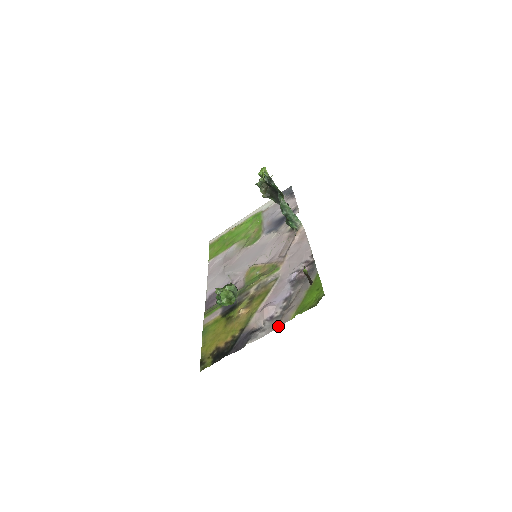
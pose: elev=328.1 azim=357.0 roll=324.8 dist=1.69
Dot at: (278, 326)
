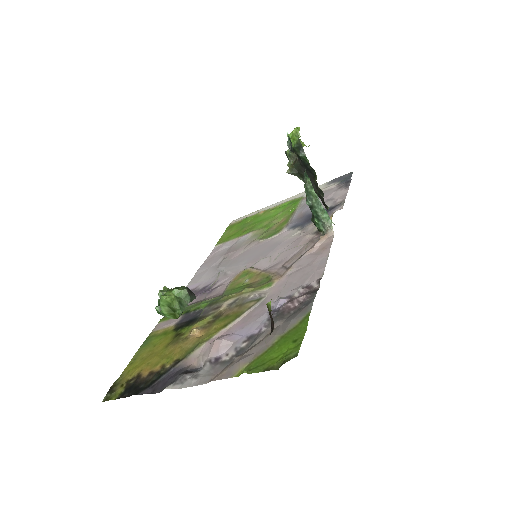
Dot at: (213, 379)
